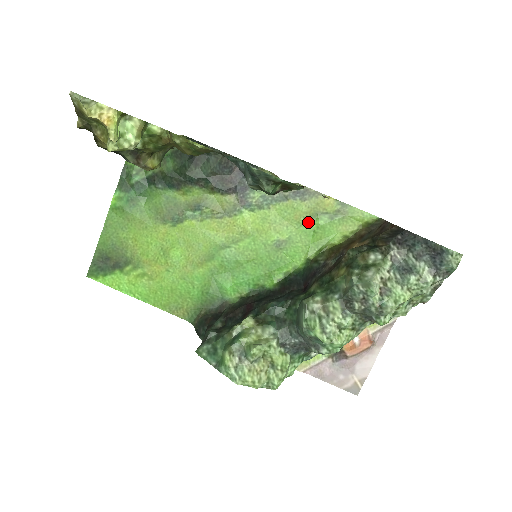
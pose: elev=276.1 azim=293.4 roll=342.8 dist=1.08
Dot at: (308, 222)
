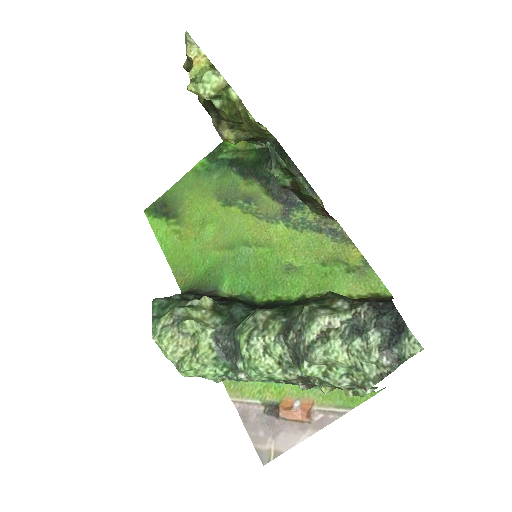
Dot at: (326, 263)
